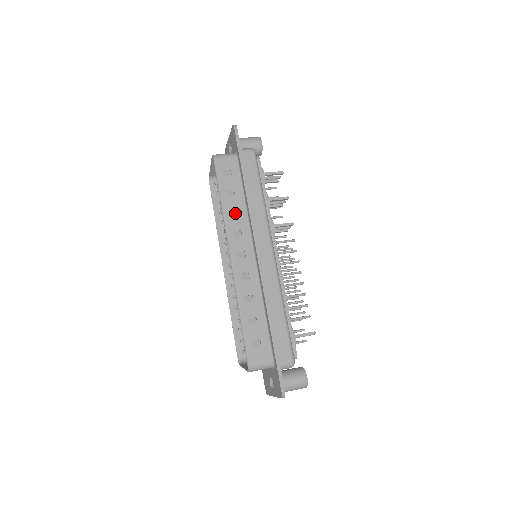
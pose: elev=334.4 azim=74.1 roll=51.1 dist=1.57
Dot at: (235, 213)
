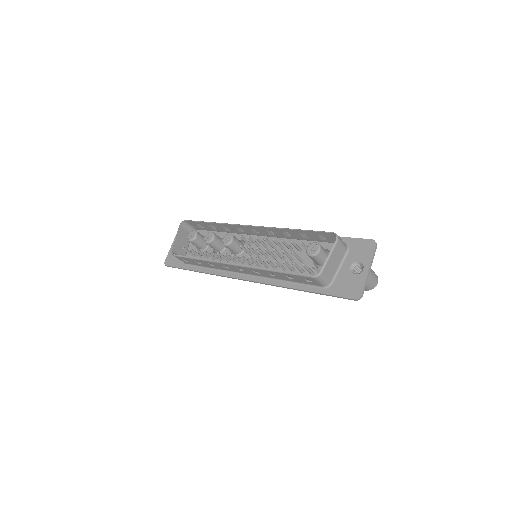
Dot at: (227, 228)
